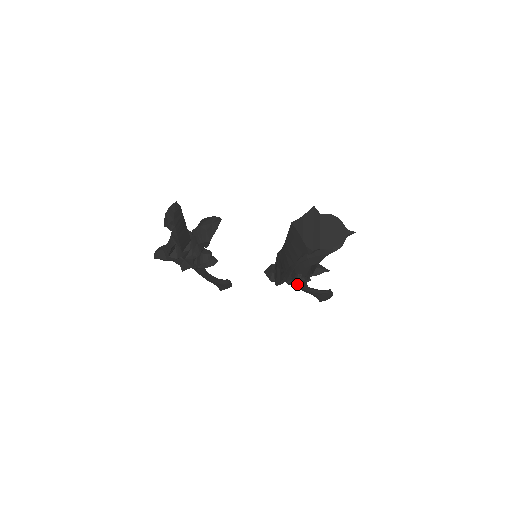
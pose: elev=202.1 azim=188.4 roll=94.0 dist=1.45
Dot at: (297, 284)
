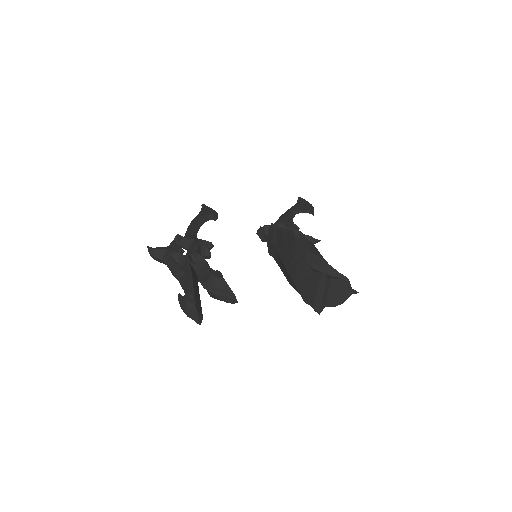
Dot at: occluded
